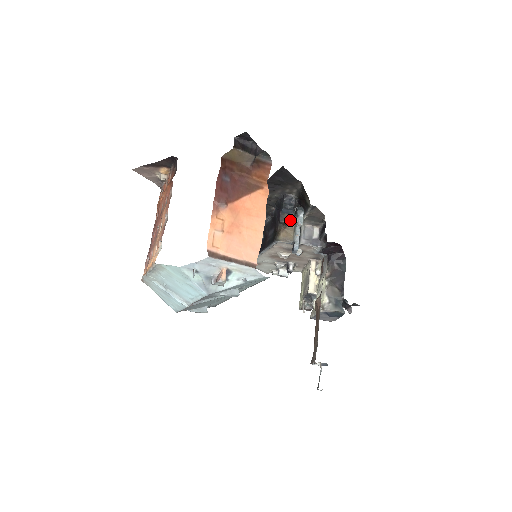
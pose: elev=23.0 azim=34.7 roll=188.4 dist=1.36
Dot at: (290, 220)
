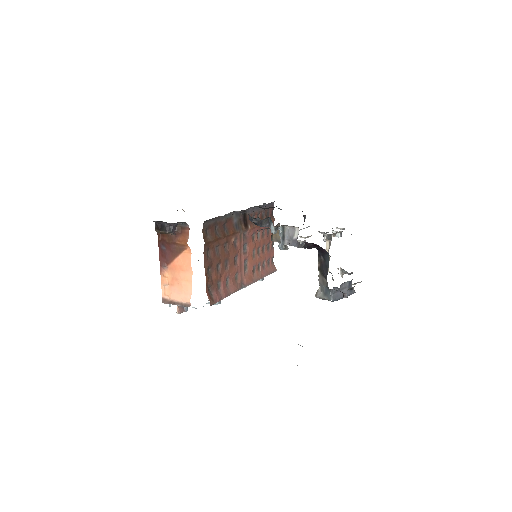
Dot at: occluded
